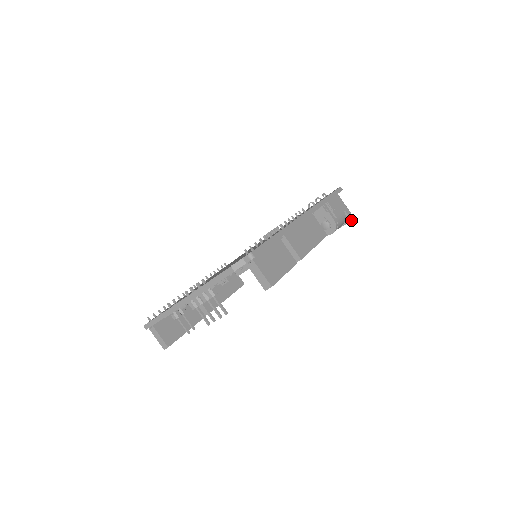
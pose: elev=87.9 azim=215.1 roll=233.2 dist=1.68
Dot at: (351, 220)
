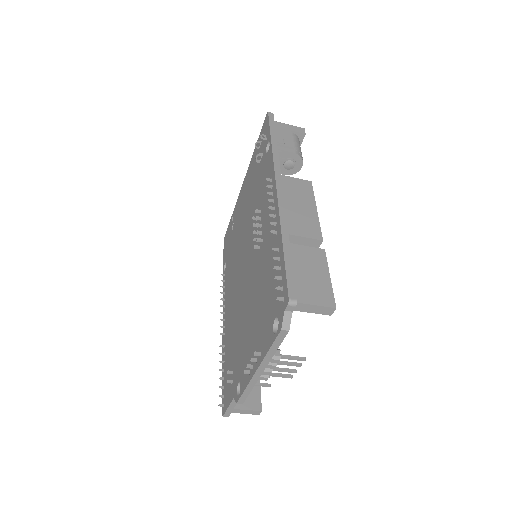
Dot at: (304, 134)
